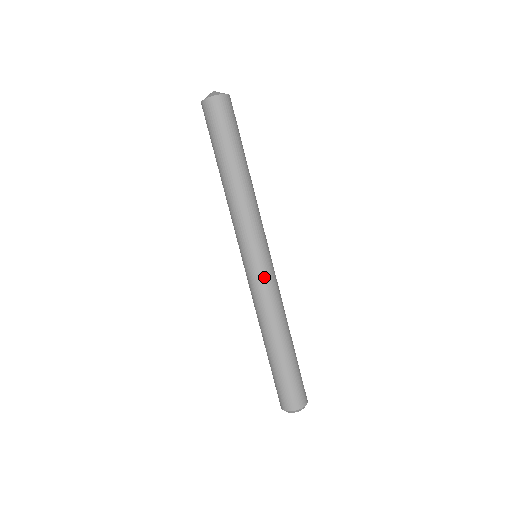
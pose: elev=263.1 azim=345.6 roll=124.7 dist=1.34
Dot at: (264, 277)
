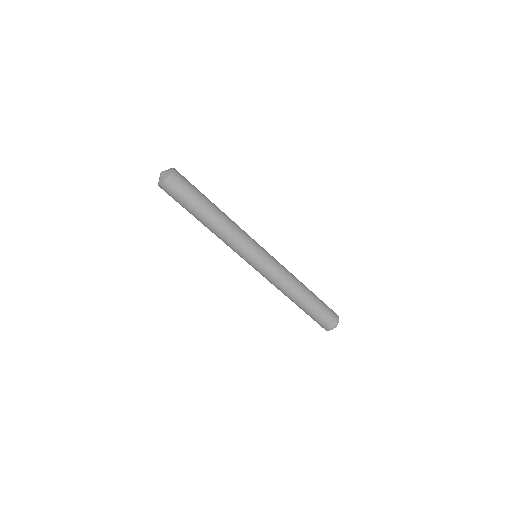
Dot at: (269, 269)
